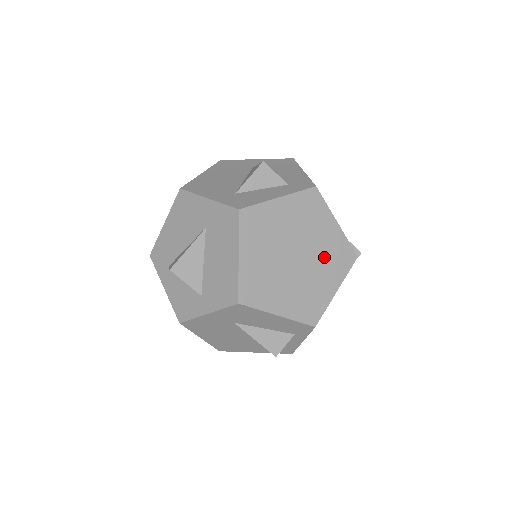
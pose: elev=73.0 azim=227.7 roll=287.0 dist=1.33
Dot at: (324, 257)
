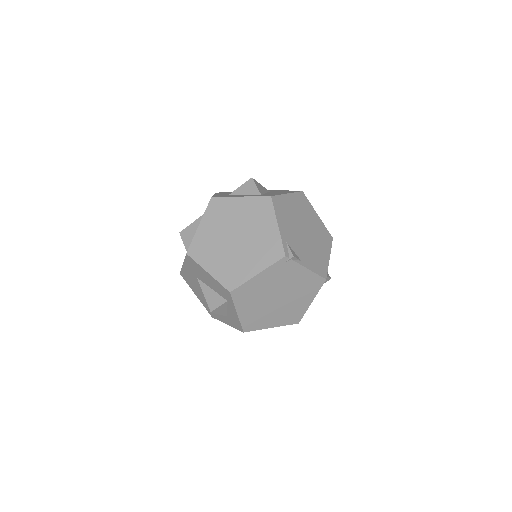
Dot at: (257, 246)
